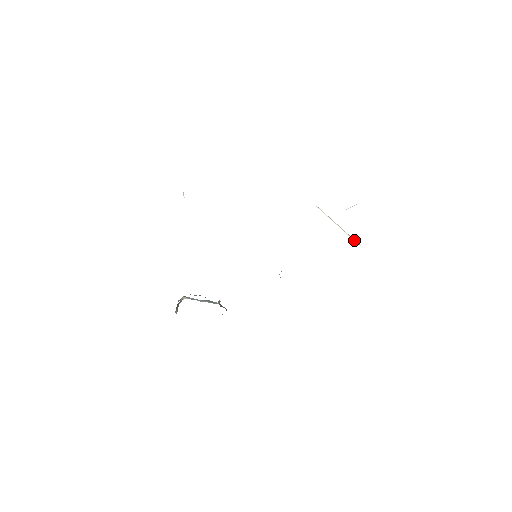
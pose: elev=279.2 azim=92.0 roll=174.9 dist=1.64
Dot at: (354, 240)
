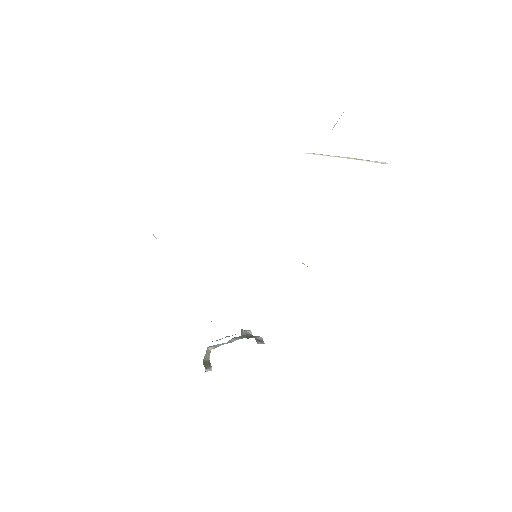
Dot at: (374, 162)
